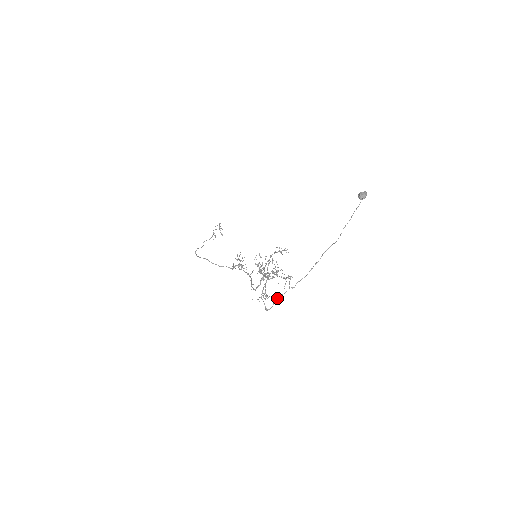
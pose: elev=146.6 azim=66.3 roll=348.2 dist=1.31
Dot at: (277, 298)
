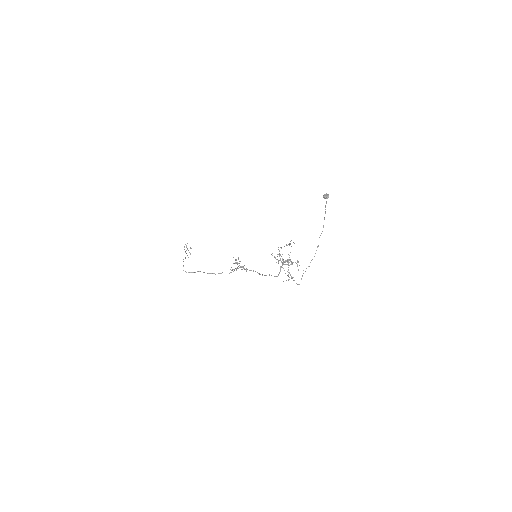
Dot at: (302, 275)
